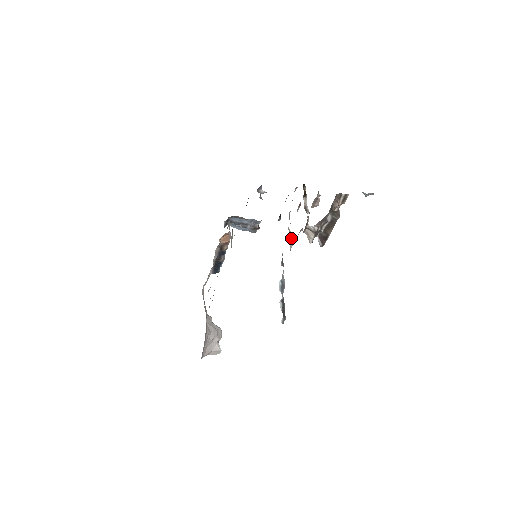
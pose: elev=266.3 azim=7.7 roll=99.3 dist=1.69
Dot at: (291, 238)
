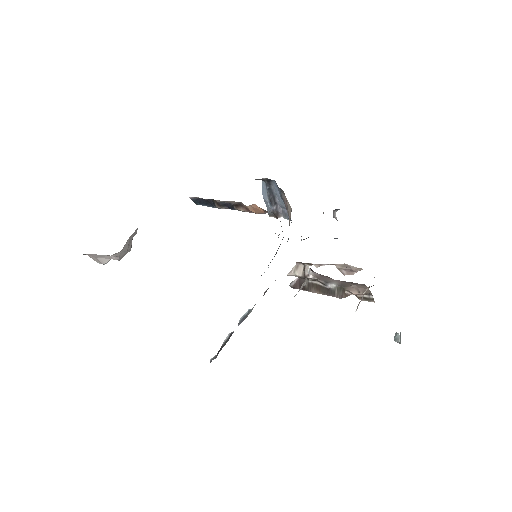
Dot at: occluded
